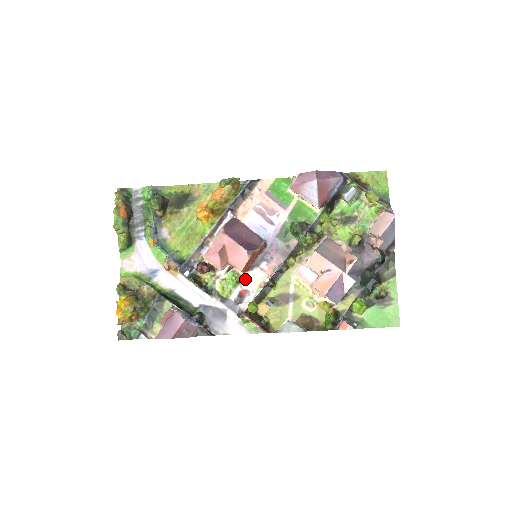
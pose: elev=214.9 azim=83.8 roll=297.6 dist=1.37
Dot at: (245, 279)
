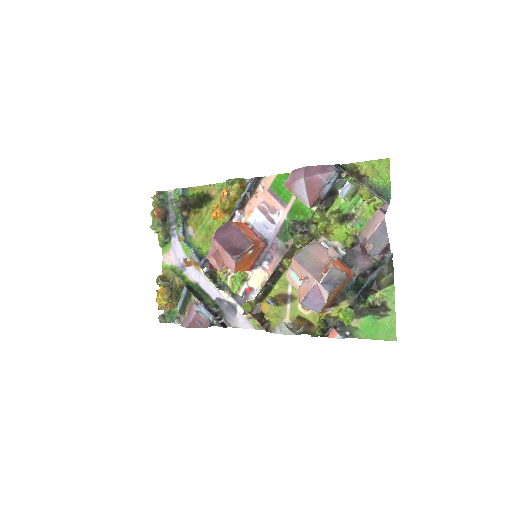
Dot at: (251, 277)
